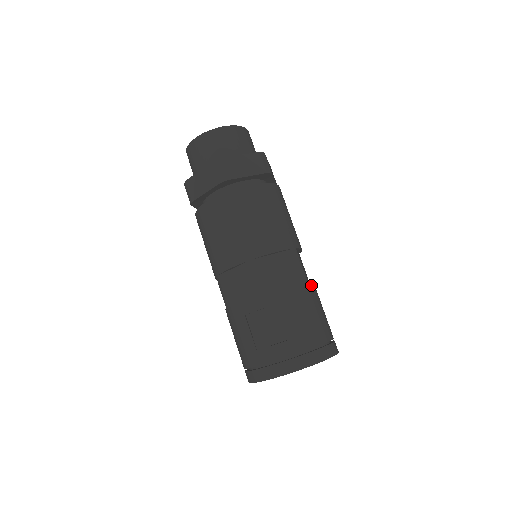
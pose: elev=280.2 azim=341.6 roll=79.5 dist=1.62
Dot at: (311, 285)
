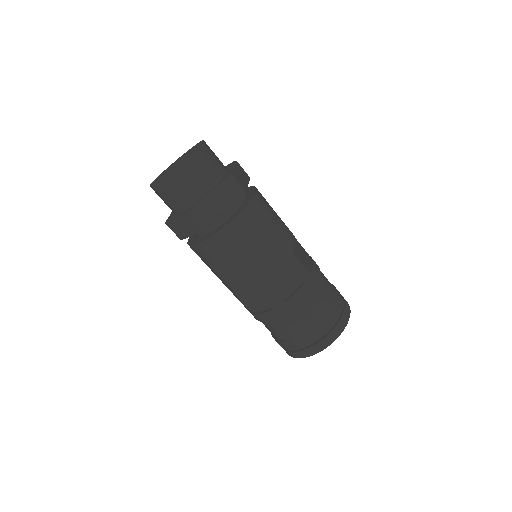
Dot at: (287, 306)
